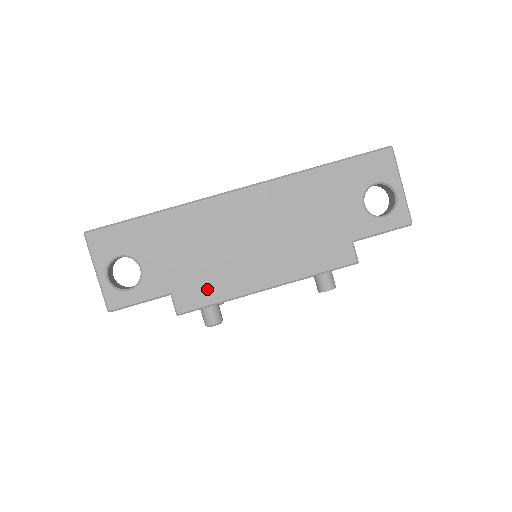
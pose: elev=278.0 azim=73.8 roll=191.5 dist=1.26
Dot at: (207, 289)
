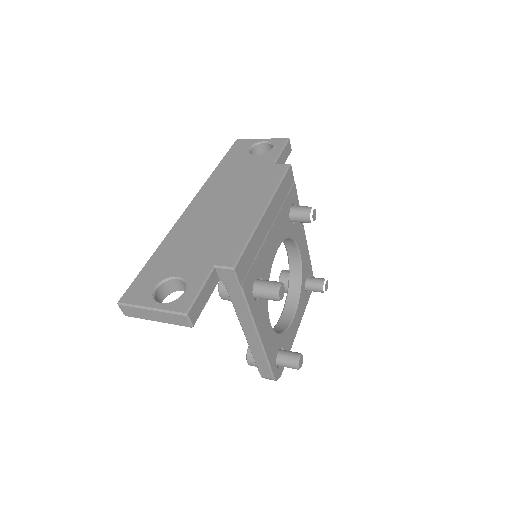
Dot at: (232, 243)
